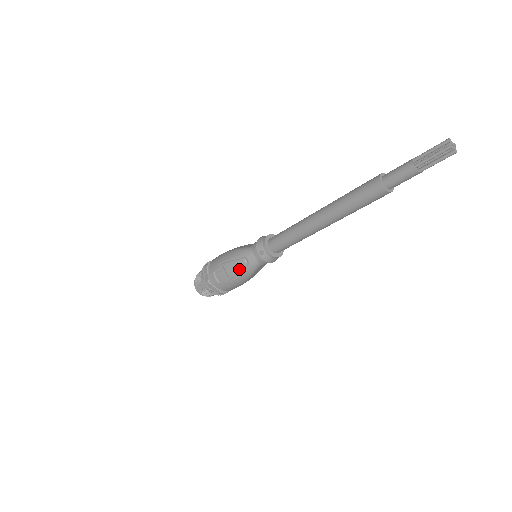
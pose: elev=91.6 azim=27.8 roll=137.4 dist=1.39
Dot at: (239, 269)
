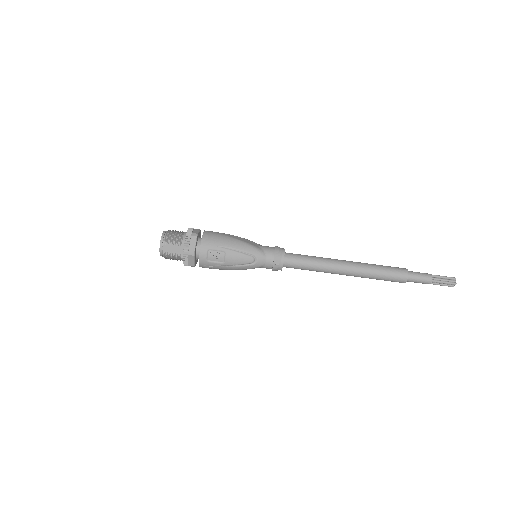
Dot at: (242, 263)
